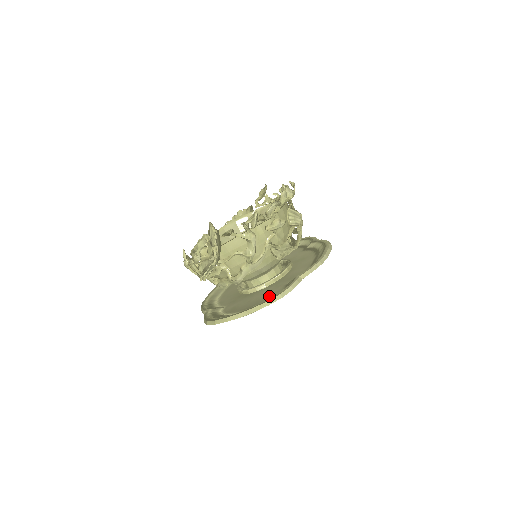
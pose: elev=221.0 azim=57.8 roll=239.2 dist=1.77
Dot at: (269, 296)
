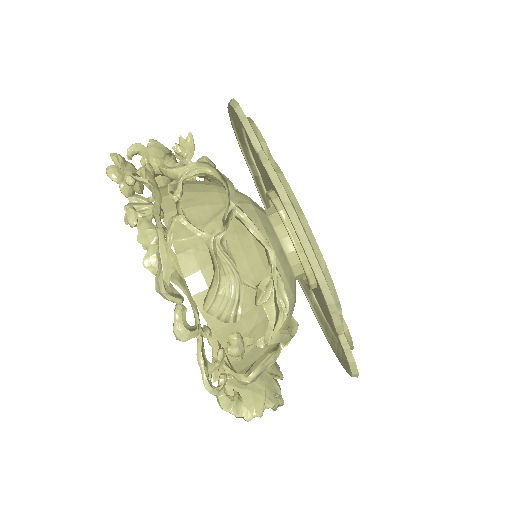
Dot at: occluded
